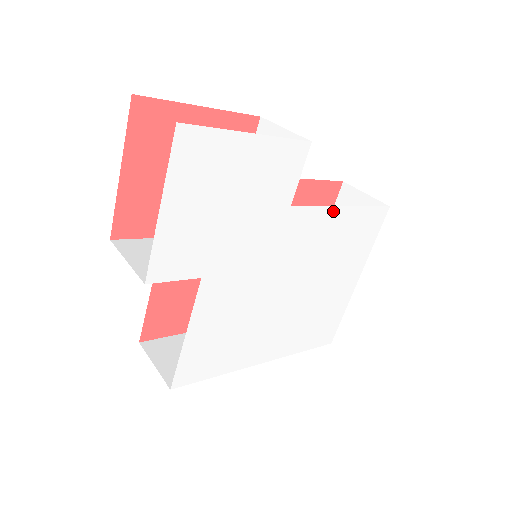
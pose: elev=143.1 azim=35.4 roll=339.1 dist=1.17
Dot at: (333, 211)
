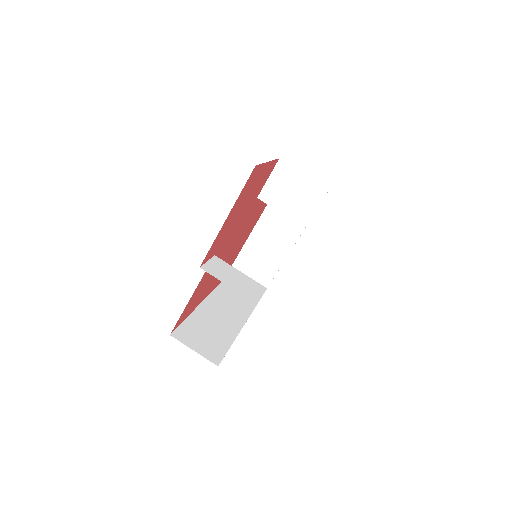
Dot at: occluded
